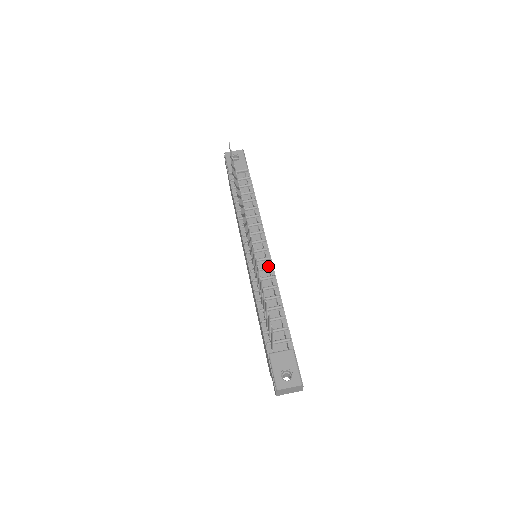
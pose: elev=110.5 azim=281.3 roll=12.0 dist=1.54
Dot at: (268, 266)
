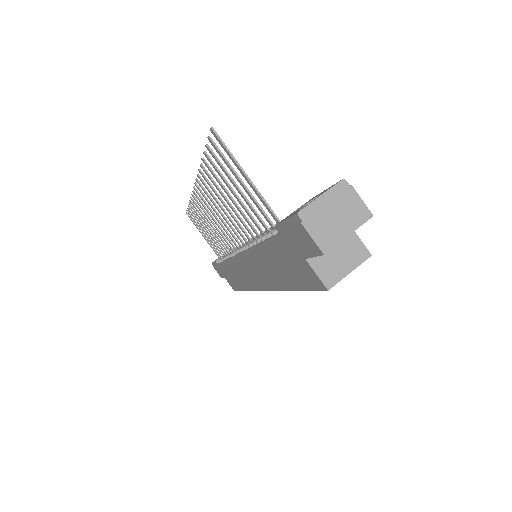
Dot at: occluded
